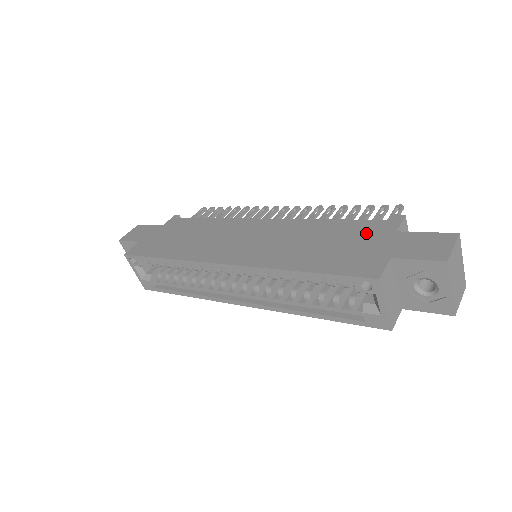
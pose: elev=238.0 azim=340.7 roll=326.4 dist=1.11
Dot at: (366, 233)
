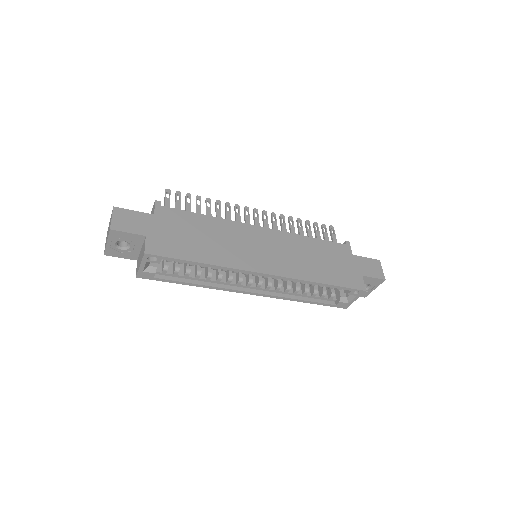
Dot at: (339, 254)
